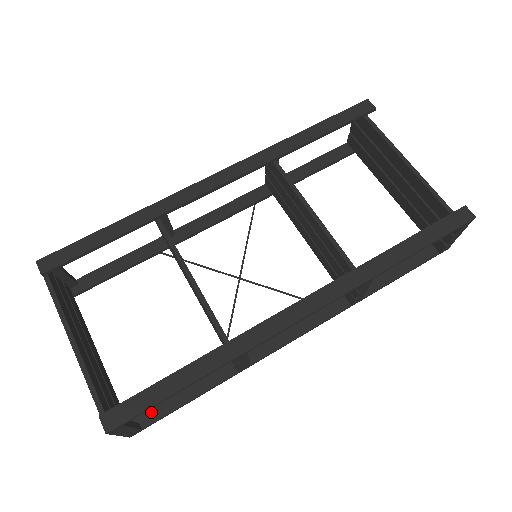
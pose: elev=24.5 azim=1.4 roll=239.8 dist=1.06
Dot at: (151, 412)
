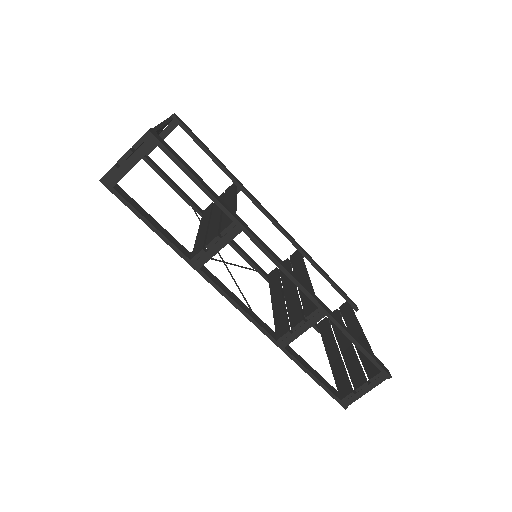
Dot at: (126, 195)
